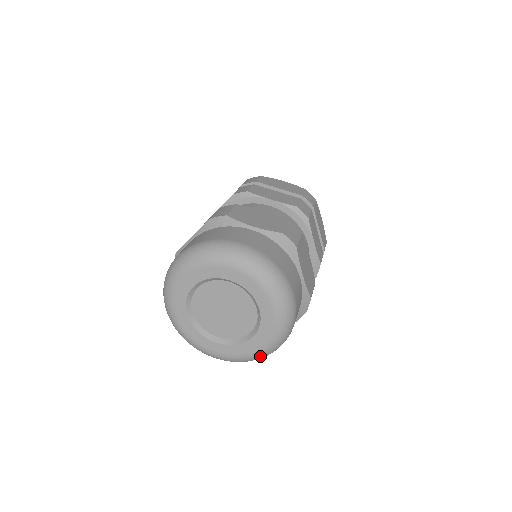
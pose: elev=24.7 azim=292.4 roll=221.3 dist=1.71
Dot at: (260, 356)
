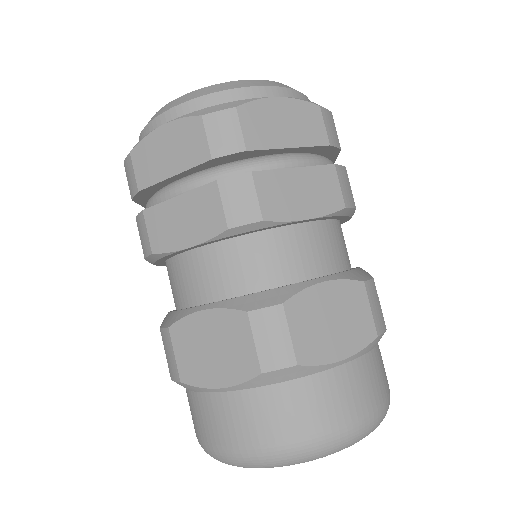
Dot at: occluded
